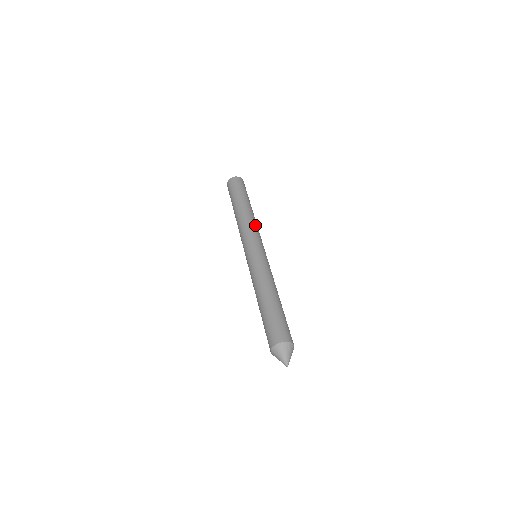
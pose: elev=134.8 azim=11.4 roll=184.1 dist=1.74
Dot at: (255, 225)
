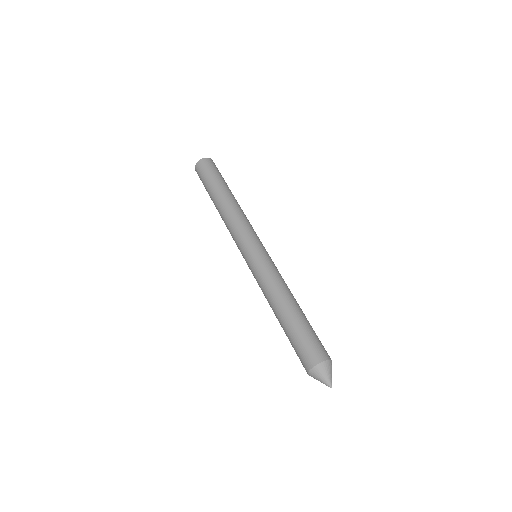
Dot at: occluded
